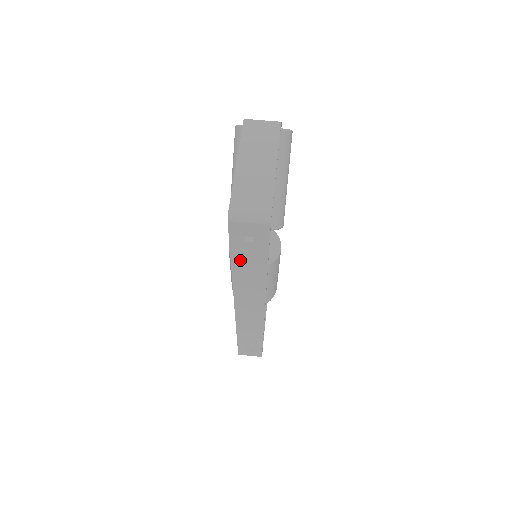
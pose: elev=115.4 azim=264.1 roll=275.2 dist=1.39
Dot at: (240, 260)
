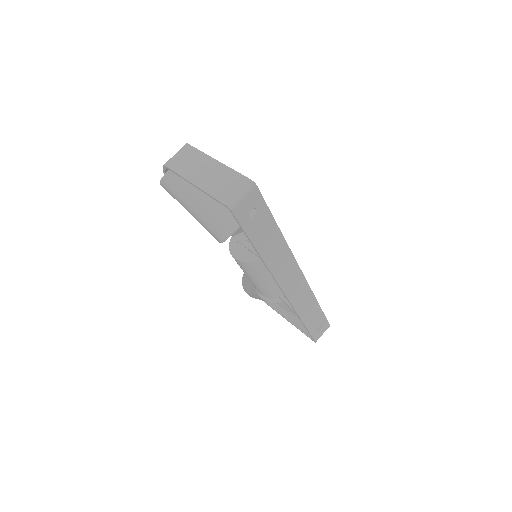
Dot at: (259, 240)
